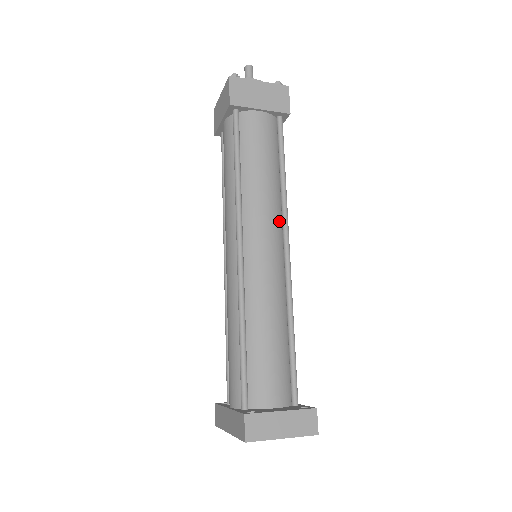
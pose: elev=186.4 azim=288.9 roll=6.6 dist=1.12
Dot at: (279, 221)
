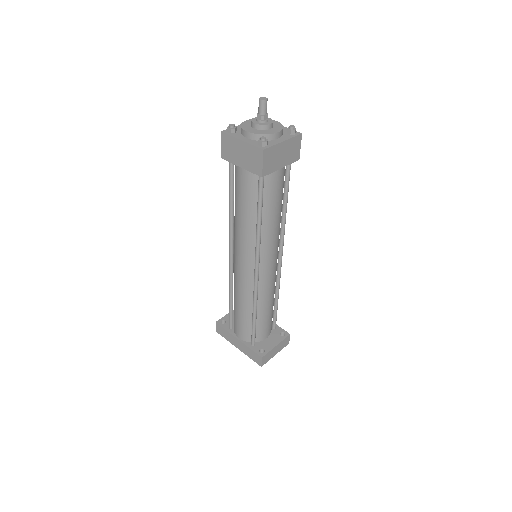
Dot at: (279, 240)
